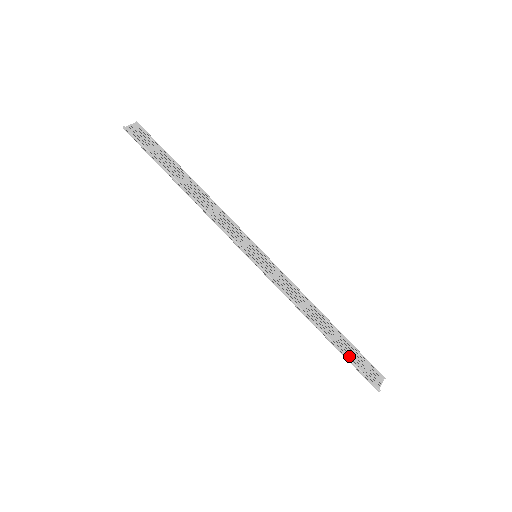
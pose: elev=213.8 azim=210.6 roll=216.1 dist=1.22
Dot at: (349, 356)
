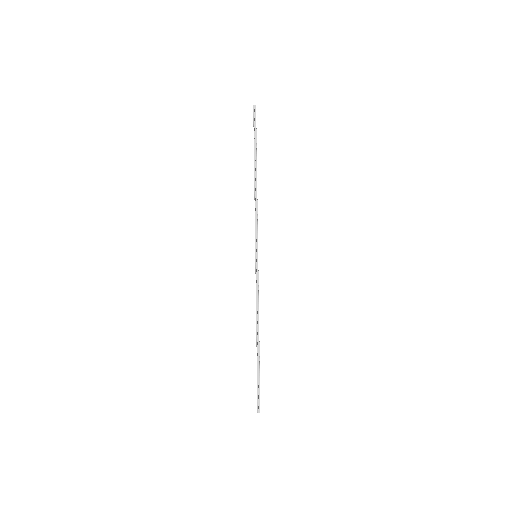
Dot at: (257, 372)
